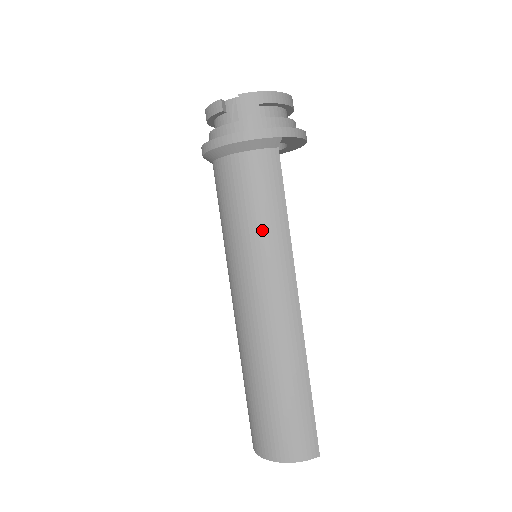
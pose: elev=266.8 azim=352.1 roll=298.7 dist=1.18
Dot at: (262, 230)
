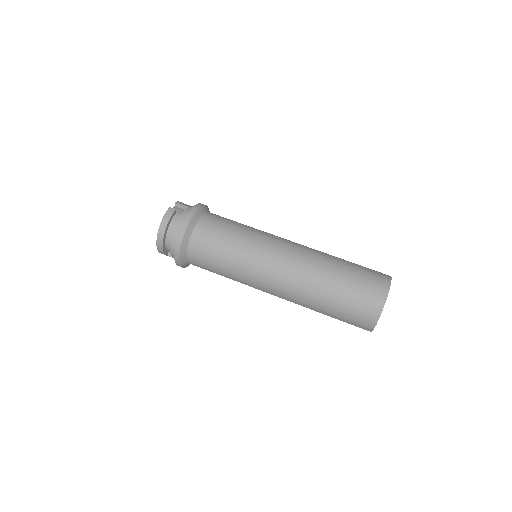
Dot at: (249, 227)
